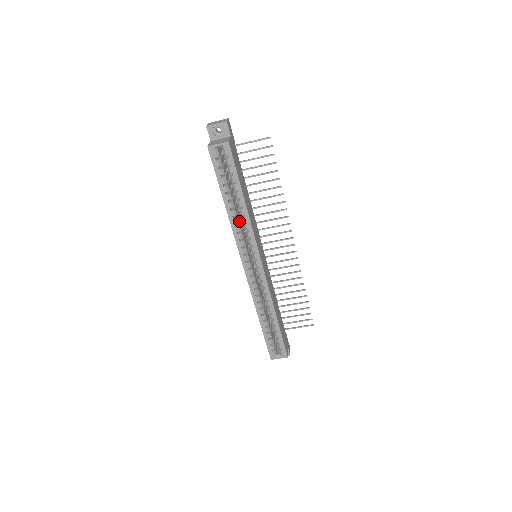
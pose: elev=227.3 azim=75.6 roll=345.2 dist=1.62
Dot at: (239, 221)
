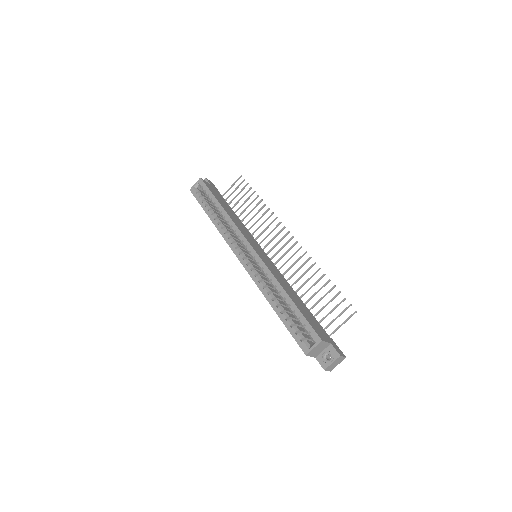
Dot at: occluded
